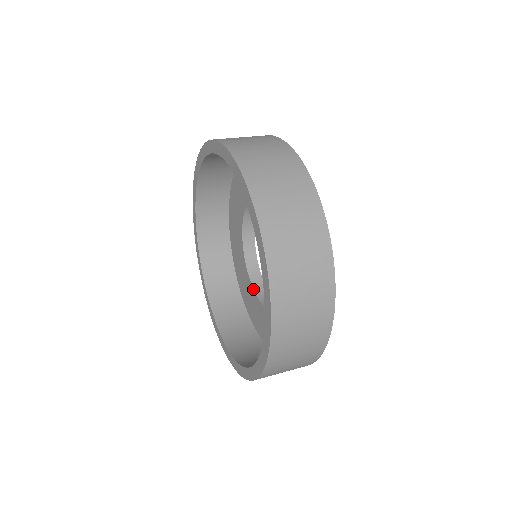
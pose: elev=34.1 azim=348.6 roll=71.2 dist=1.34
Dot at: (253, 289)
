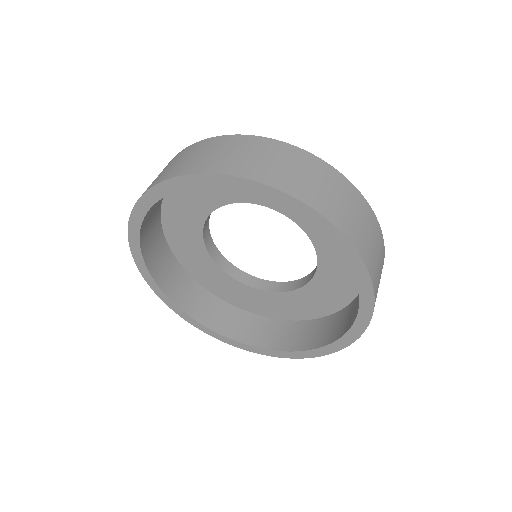
Dot at: (253, 288)
